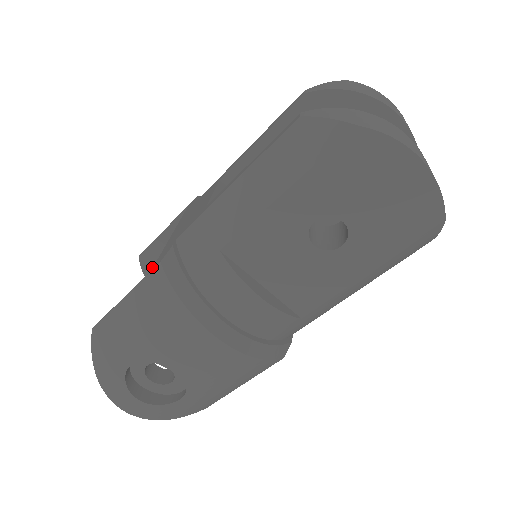
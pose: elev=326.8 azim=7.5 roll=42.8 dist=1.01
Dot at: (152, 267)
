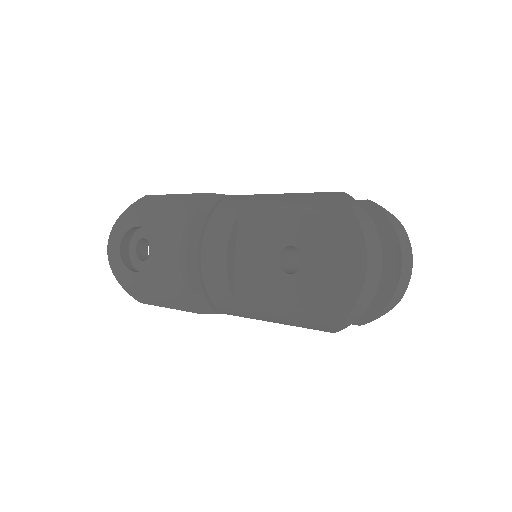
Dot at: occluded
